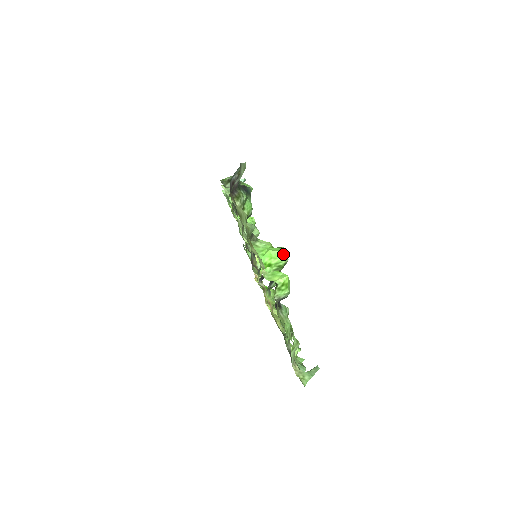
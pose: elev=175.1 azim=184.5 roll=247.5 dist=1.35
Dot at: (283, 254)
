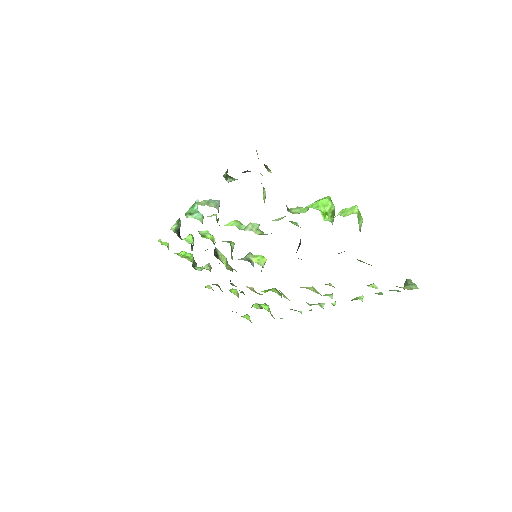
Dot at: (329, 199)
